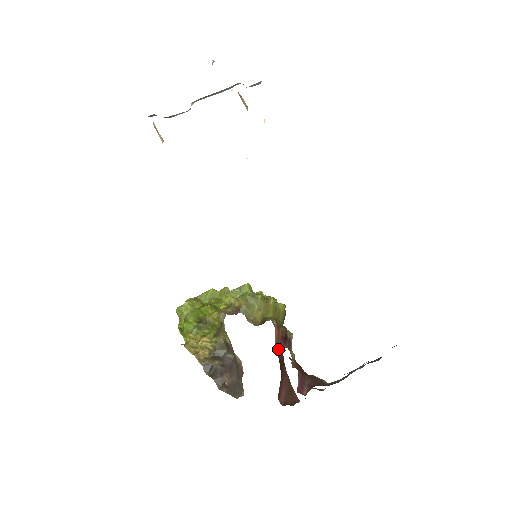
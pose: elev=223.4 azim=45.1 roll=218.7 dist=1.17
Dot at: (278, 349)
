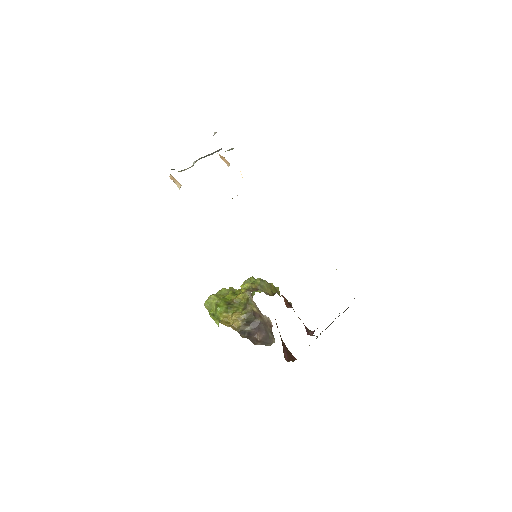
Dot at: (276, 324)
